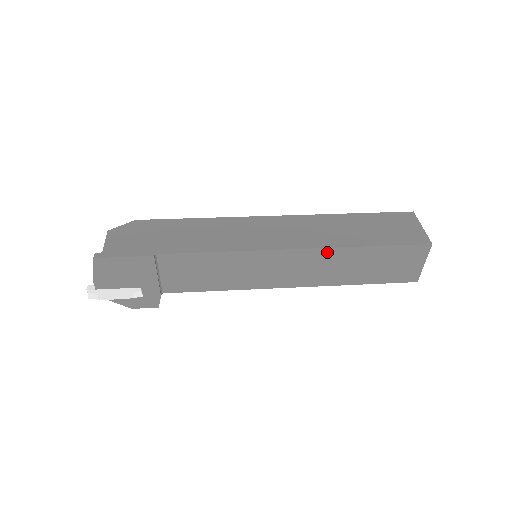
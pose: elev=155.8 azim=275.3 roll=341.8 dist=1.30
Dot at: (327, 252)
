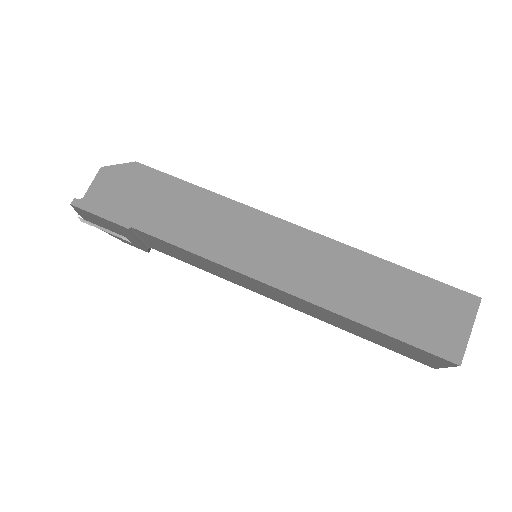
Dot at: (322, 309)
